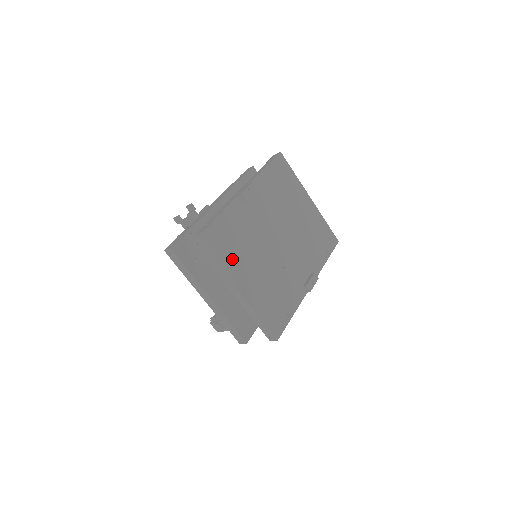
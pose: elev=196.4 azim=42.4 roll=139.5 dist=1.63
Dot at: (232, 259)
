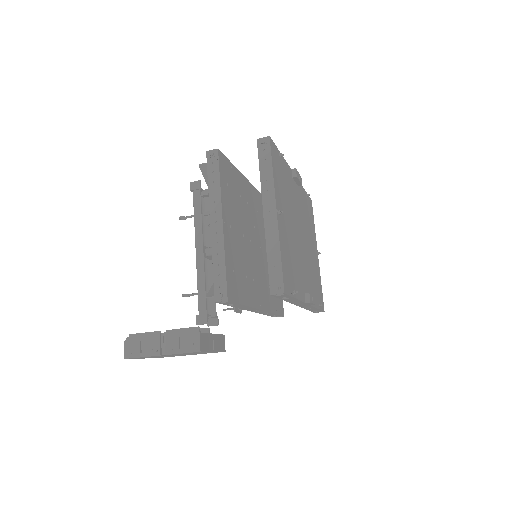
Dot at: (279, 187)
